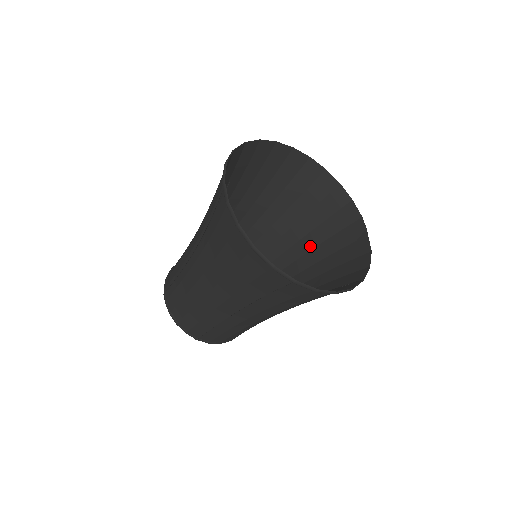
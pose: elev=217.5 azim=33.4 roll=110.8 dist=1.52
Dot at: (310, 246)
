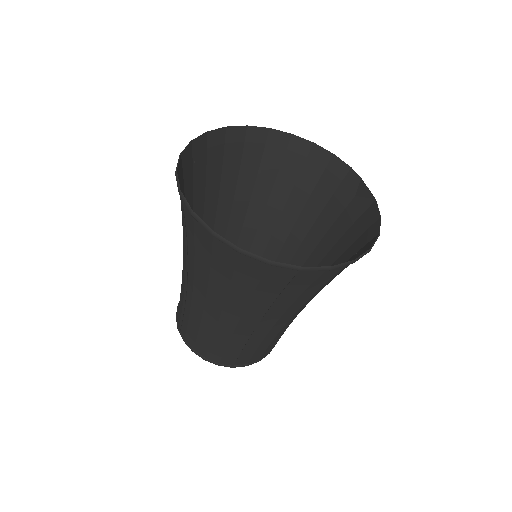
Dot at: (310, 222)
